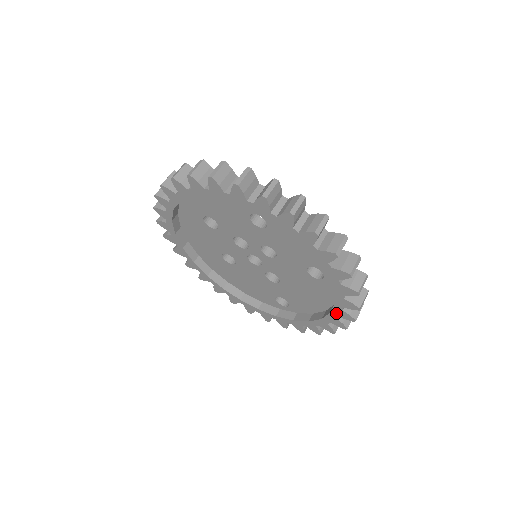
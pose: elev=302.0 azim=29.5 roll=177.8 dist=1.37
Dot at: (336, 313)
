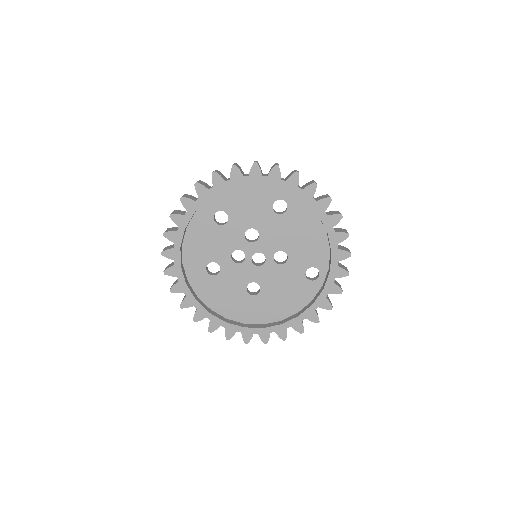
Dot at: (320, 211)
